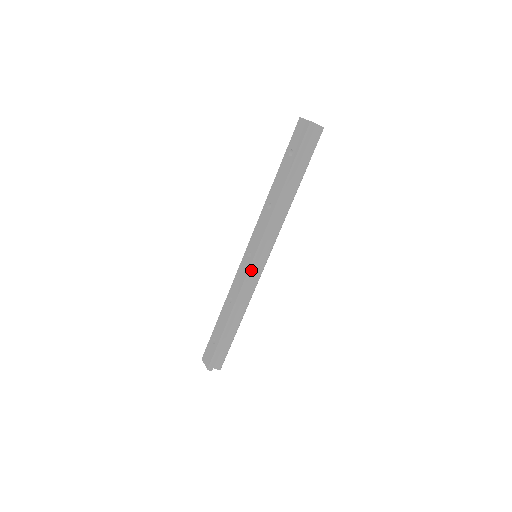
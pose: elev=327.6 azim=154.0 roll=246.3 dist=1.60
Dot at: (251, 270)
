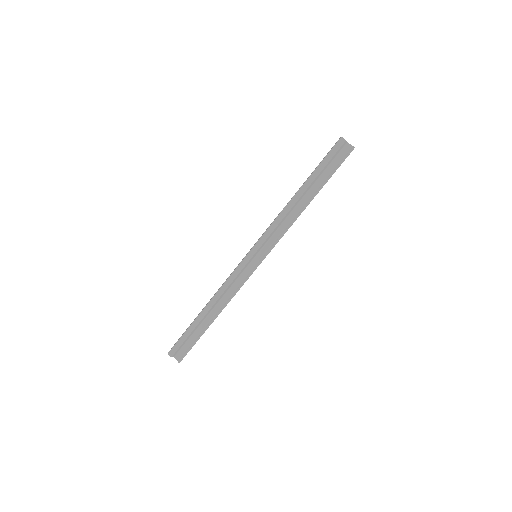
Dot at: (243, 263)
